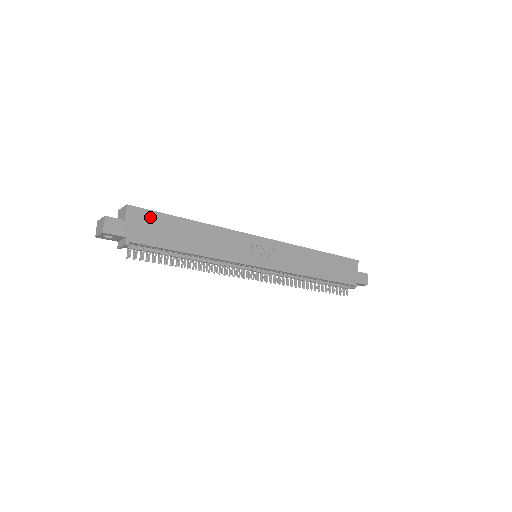
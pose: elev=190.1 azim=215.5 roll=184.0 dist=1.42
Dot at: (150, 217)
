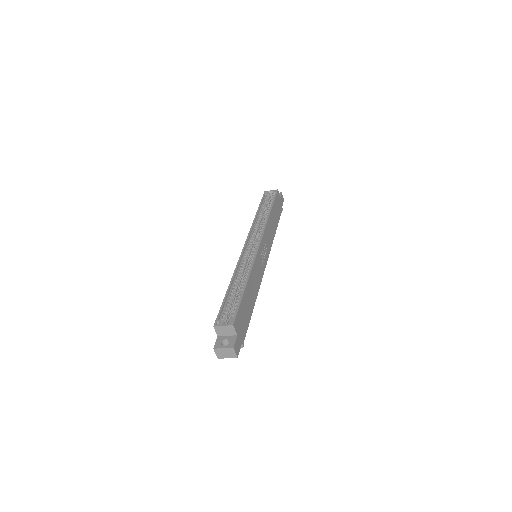
Dot at: (240, 315)
